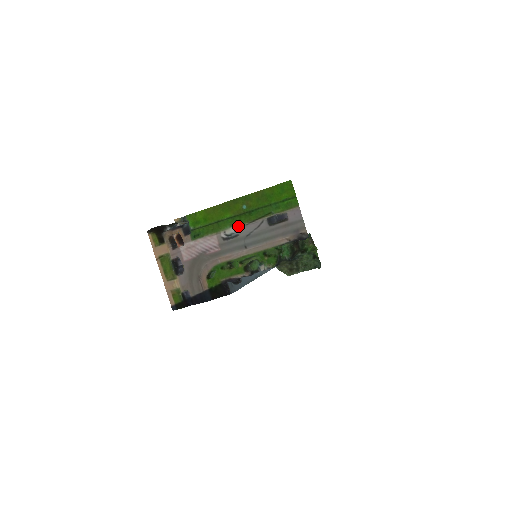
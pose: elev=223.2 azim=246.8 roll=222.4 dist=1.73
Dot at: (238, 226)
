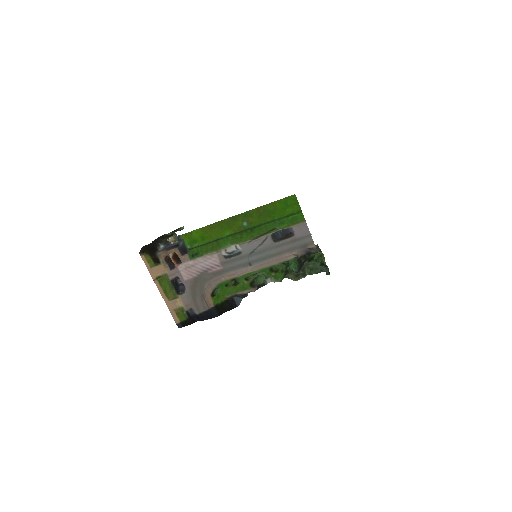
Dot at: (240, 244)
